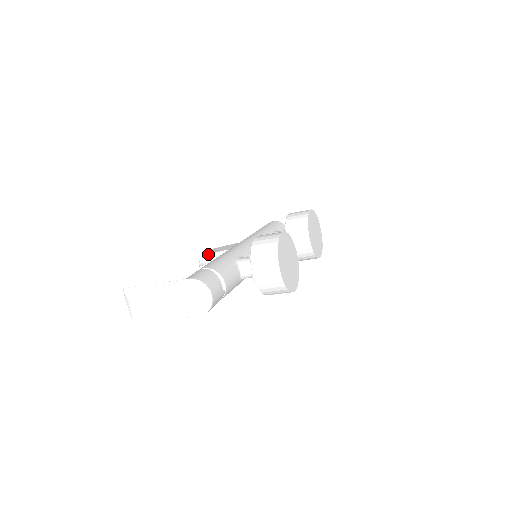
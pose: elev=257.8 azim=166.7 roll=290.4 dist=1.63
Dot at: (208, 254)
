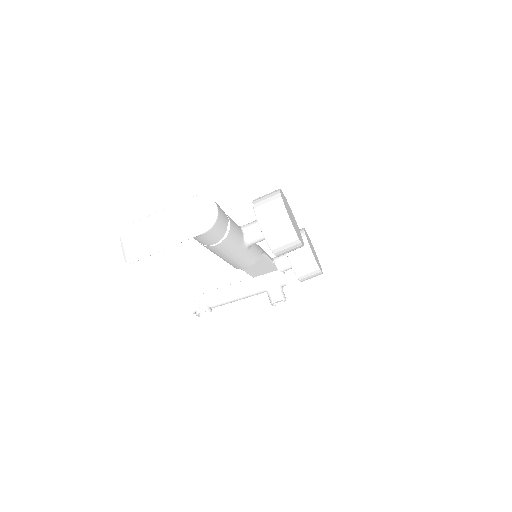
Dot at: (203, 293)
